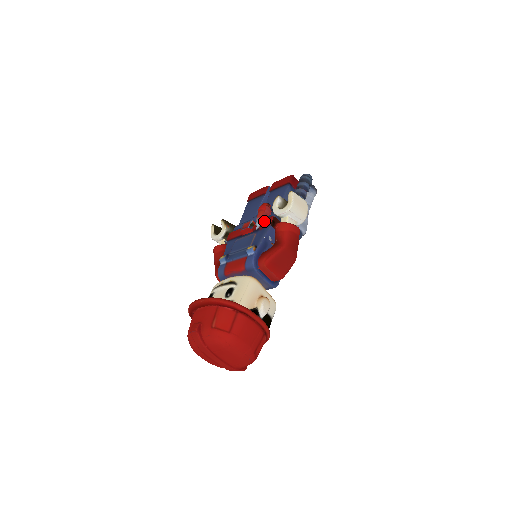
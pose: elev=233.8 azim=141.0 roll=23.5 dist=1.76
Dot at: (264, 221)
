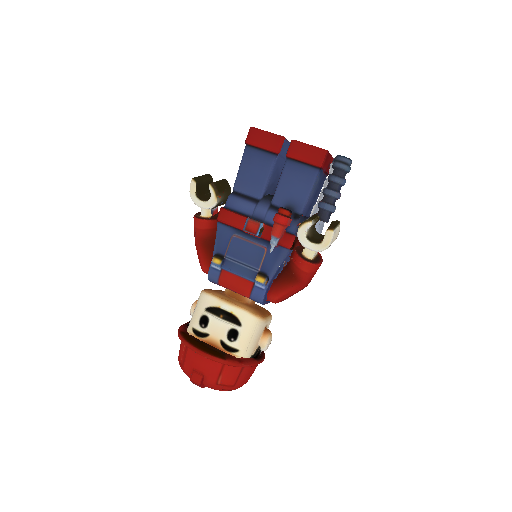
Dot at: (281, 238)
